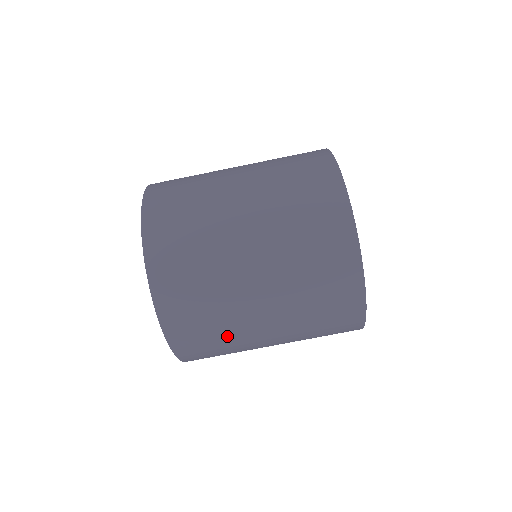
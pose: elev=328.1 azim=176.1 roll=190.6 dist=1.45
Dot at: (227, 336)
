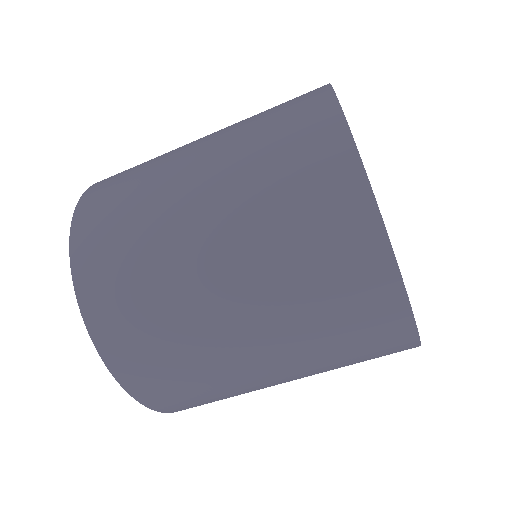
Dot at: (180, 336)
